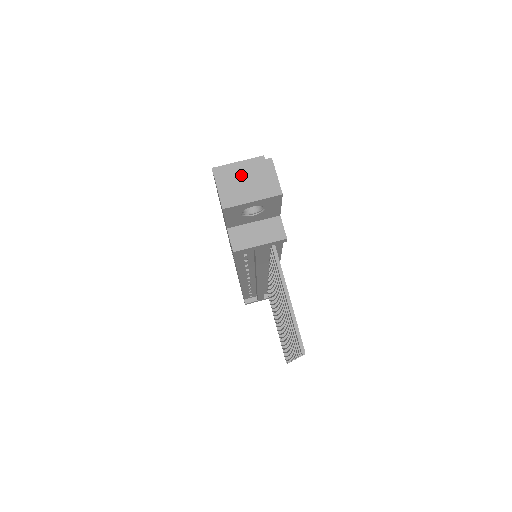
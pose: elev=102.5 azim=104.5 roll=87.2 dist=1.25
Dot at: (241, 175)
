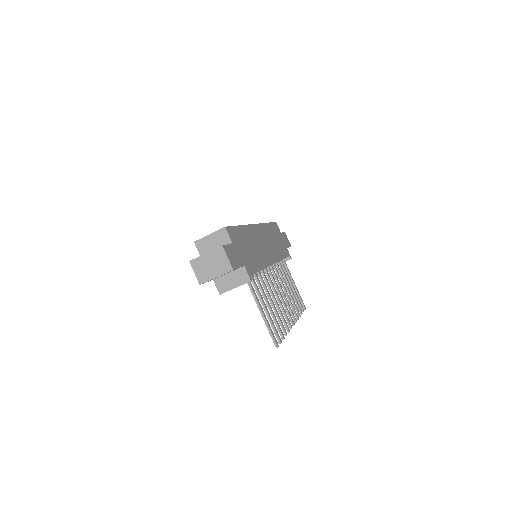
Dot at: (206, 261)
